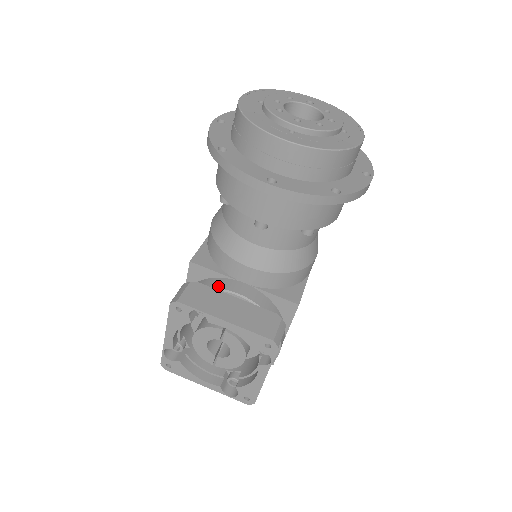
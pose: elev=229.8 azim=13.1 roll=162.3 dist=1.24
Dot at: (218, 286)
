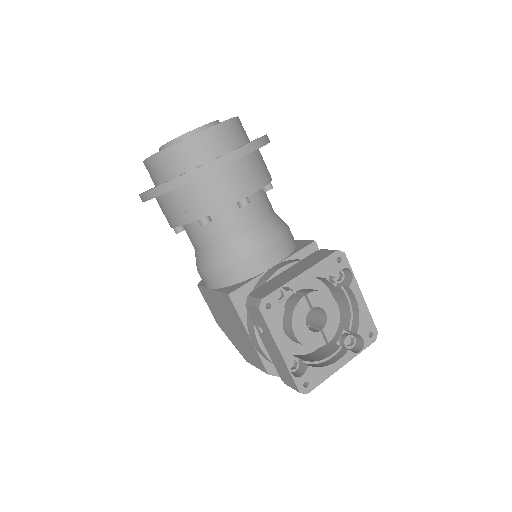
Dot at: (265, 280)
